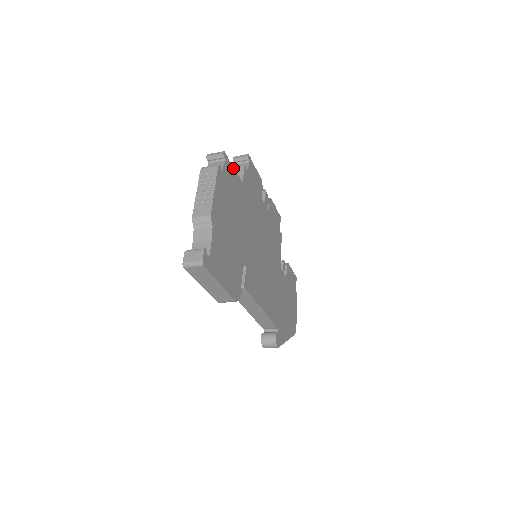
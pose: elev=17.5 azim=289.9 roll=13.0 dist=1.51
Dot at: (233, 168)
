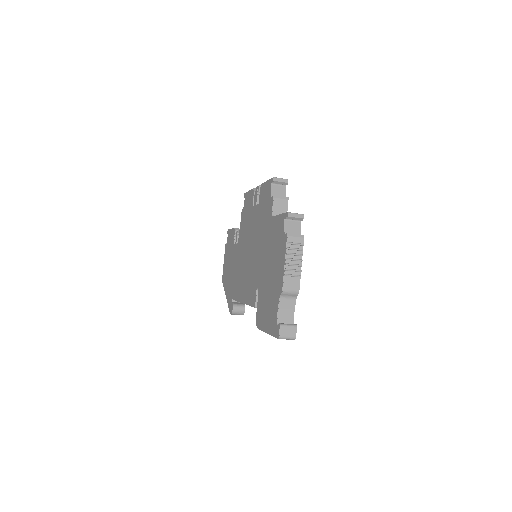
Dot at: occluded
